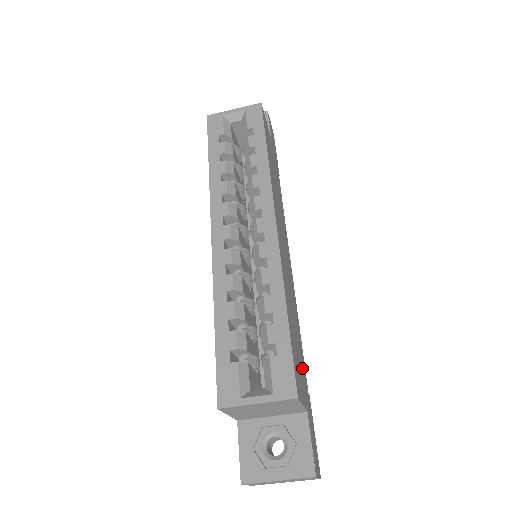
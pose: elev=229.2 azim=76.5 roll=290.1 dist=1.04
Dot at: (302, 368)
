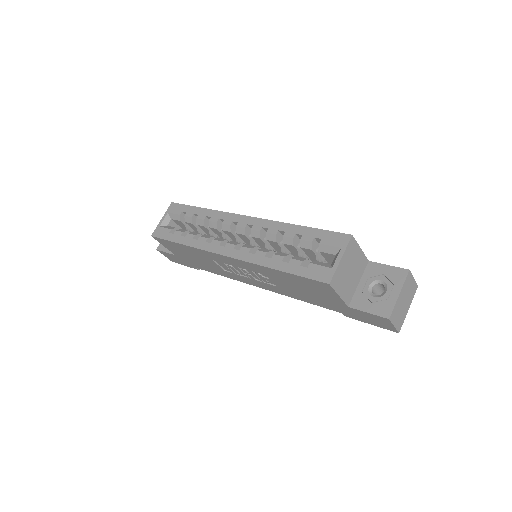
Dot at: occluded
